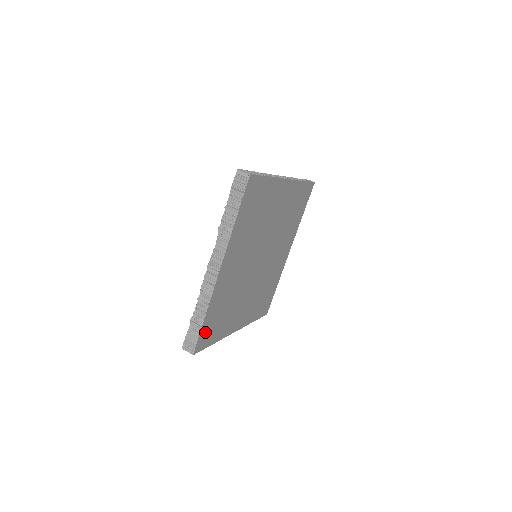
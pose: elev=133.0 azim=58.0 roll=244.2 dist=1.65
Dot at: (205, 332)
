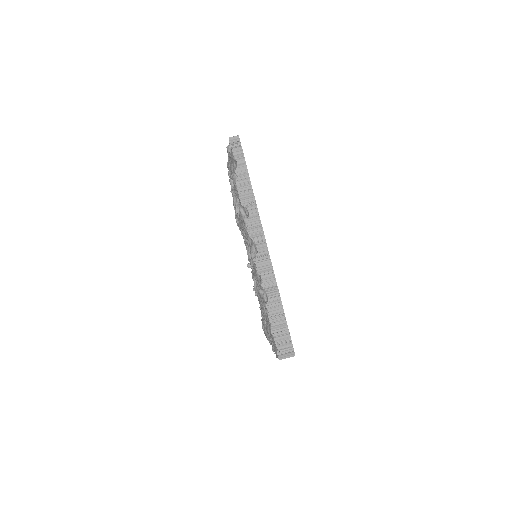
Dot at: occluded
